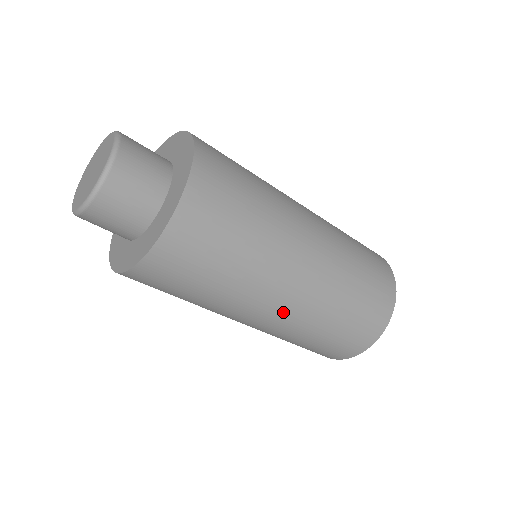
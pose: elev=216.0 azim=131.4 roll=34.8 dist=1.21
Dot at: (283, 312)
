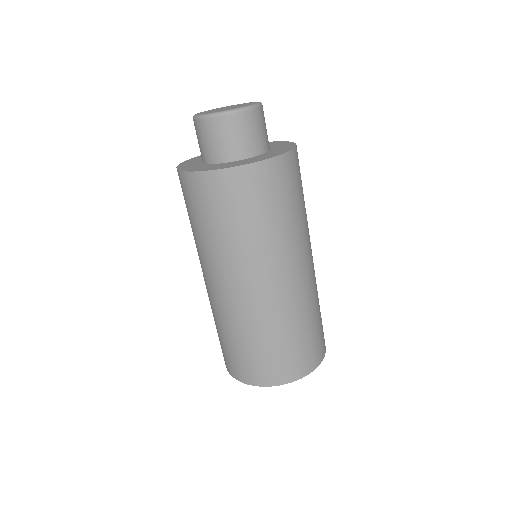
Dot at: (262, 293)
